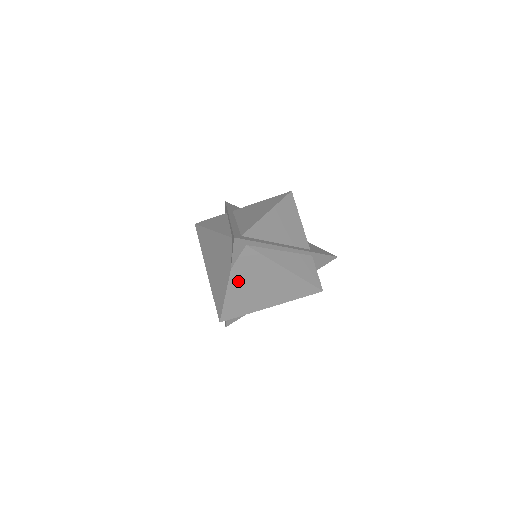
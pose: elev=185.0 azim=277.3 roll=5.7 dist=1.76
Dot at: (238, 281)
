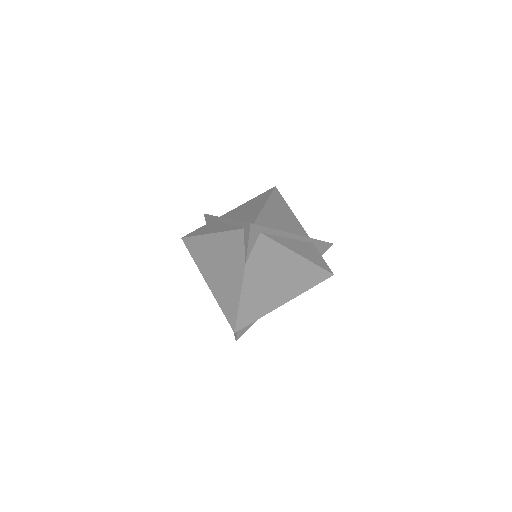
Dot at: (253, 278)
